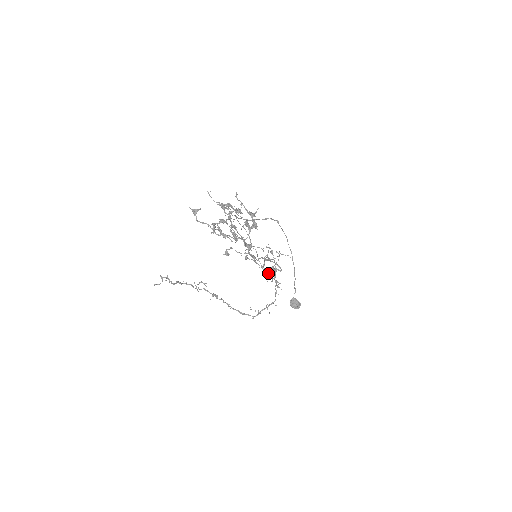
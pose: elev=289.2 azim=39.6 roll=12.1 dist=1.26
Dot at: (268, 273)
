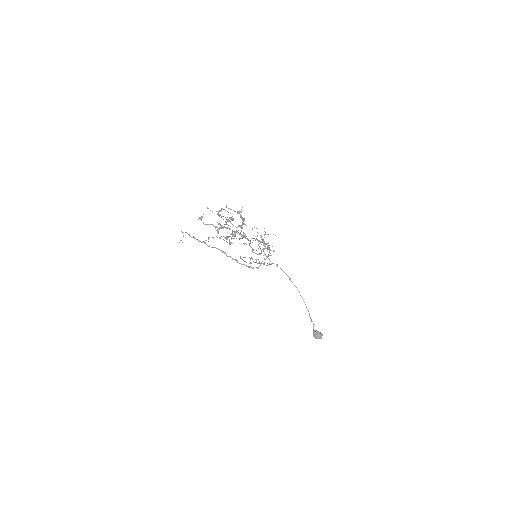
Dot at: (265, 255)
